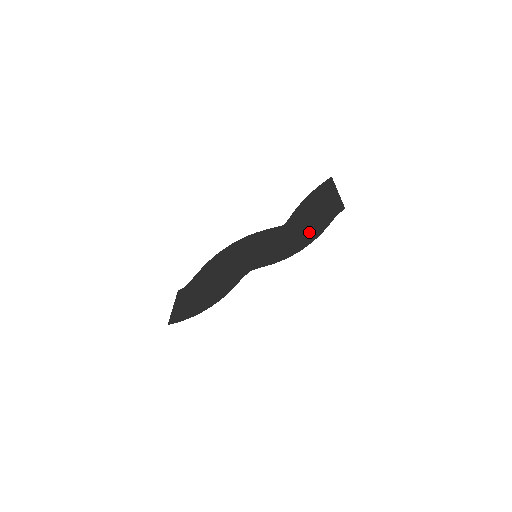
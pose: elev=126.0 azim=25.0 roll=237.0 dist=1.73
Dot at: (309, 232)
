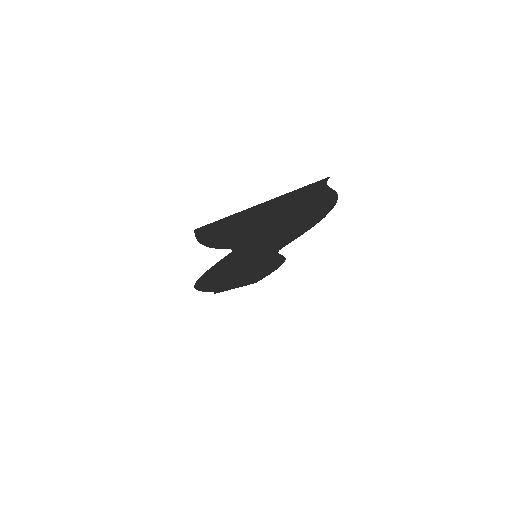
Dot at: (304, 212)
